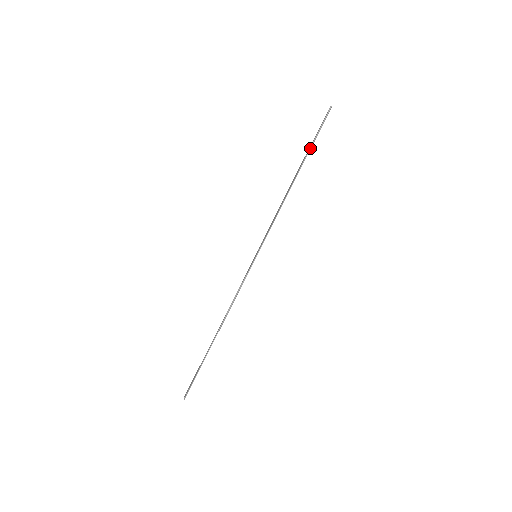
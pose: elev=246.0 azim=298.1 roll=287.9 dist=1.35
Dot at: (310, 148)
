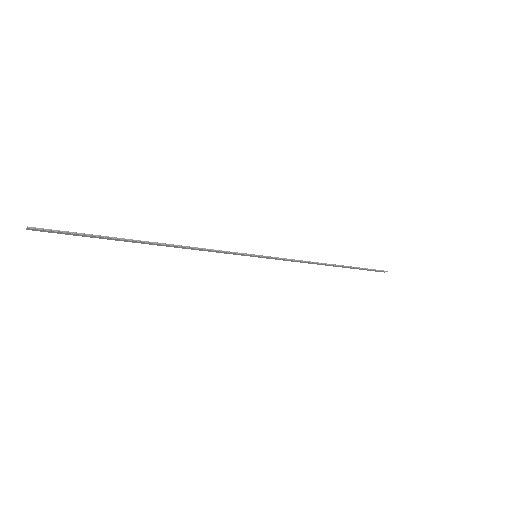
Dot at: (357, 267)
